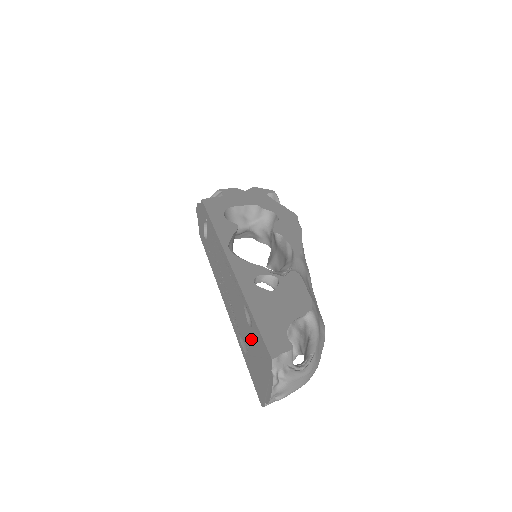
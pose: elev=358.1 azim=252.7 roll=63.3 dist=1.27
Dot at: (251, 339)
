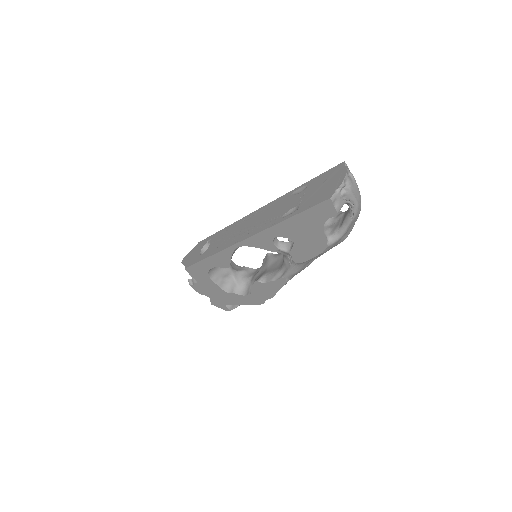
Dot at: (307, 192)
